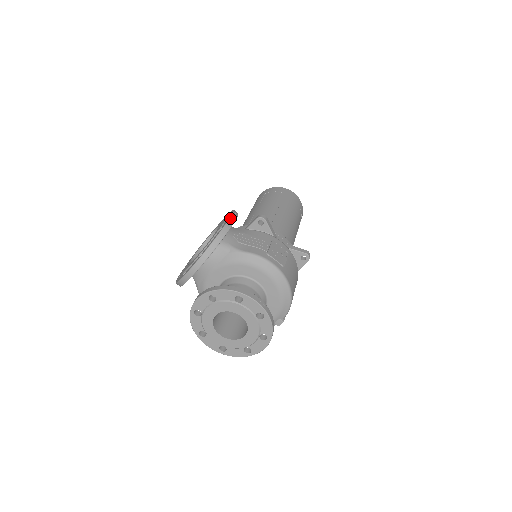
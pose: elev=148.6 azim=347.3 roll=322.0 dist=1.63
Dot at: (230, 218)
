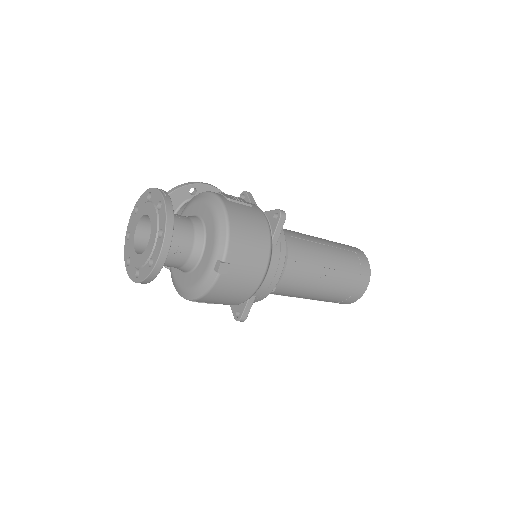
Dot at: (204, 183)
